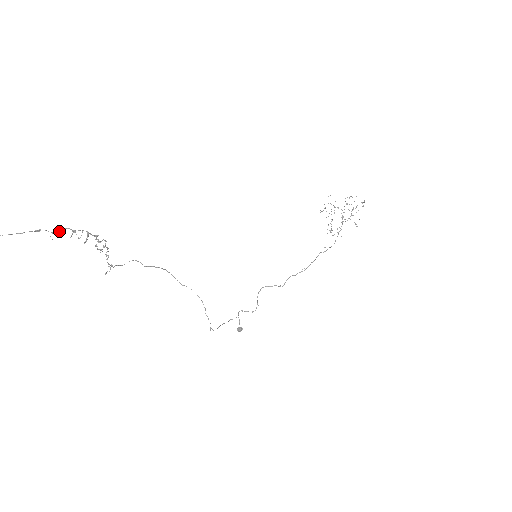
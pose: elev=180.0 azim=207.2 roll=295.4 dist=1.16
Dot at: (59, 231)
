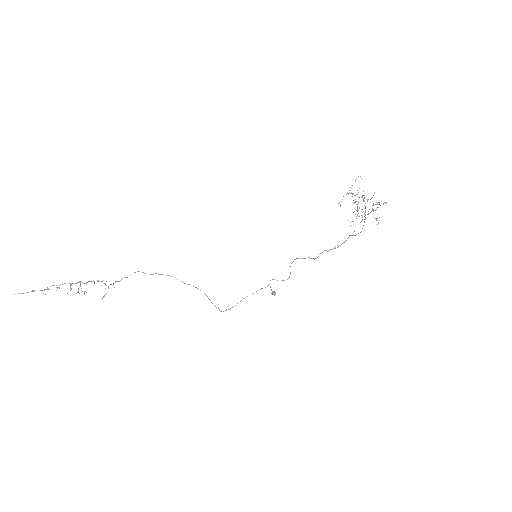
Dot at: (47, 289)
